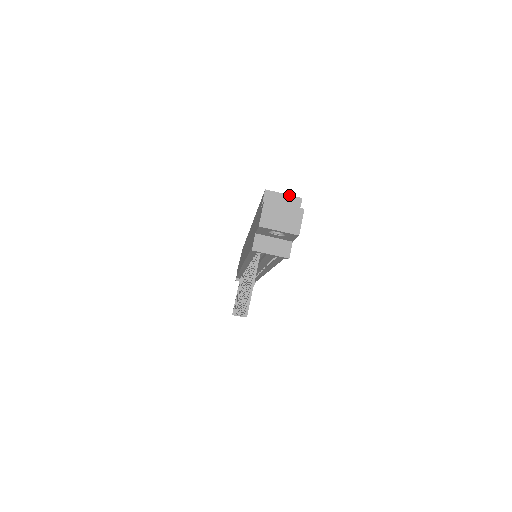
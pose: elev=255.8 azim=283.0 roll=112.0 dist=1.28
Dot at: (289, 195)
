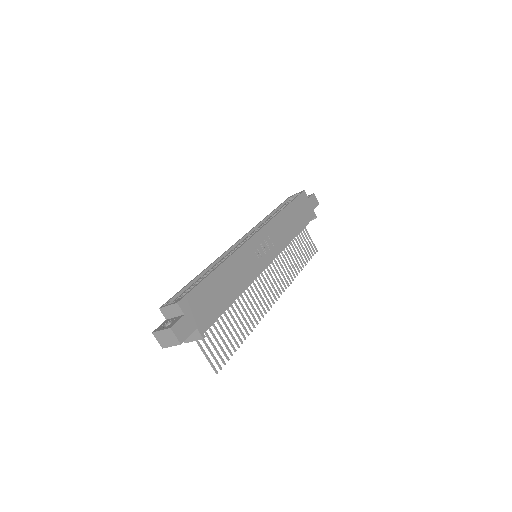
Dot at: (170, 305)
